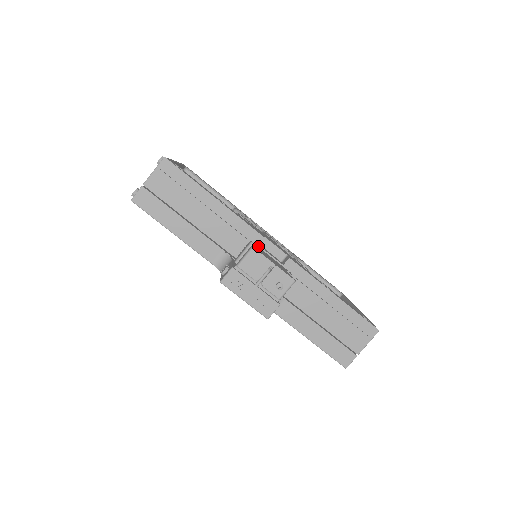
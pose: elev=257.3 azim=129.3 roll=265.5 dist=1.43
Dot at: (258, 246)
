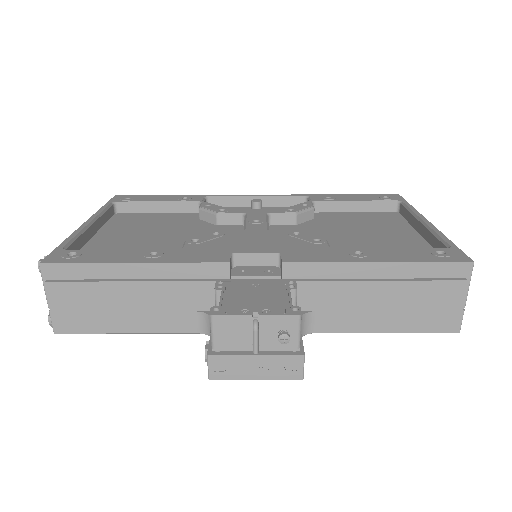
Dot at: (232, 278)
